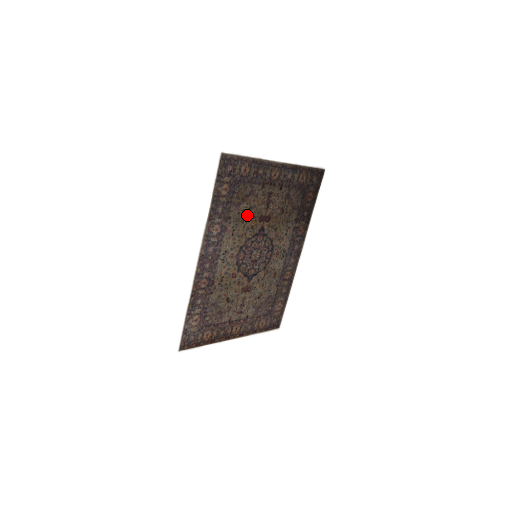
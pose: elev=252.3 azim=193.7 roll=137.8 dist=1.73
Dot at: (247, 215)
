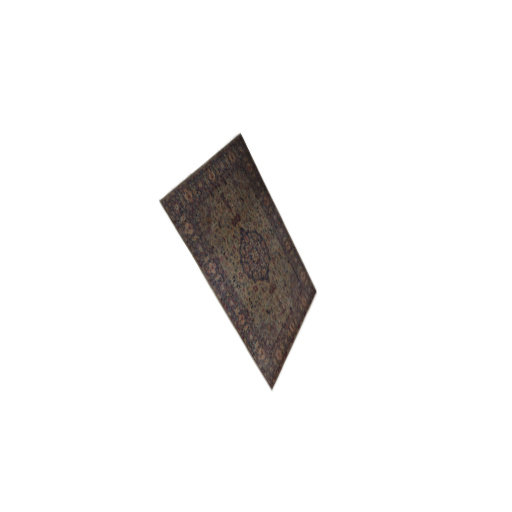
Dot at: (222, 231)
